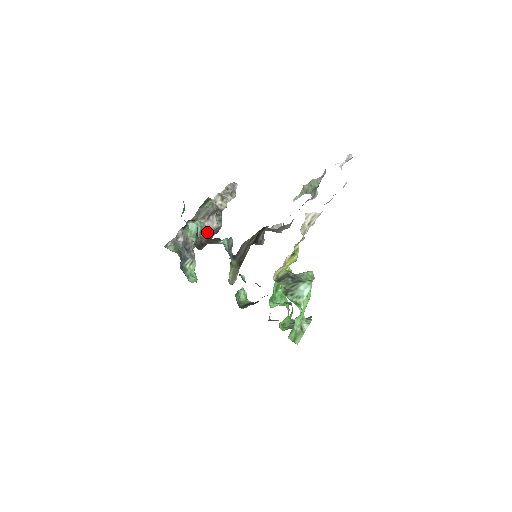
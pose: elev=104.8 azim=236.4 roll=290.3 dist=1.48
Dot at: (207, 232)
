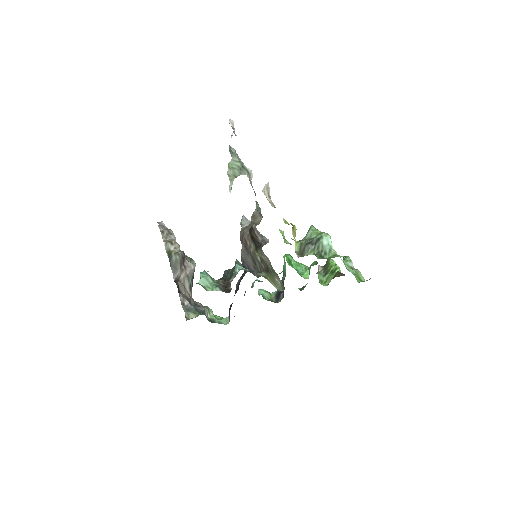
Dot at: (191, 278)
